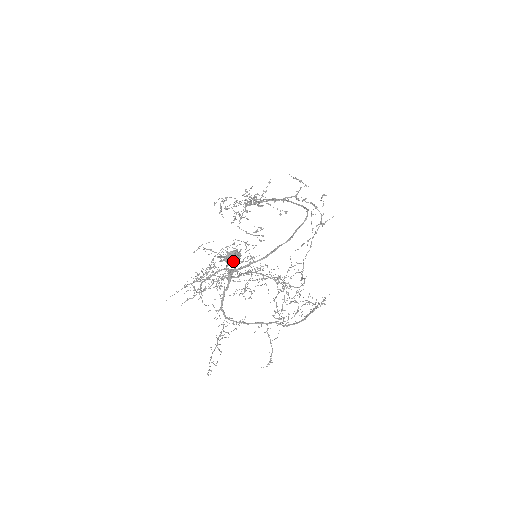
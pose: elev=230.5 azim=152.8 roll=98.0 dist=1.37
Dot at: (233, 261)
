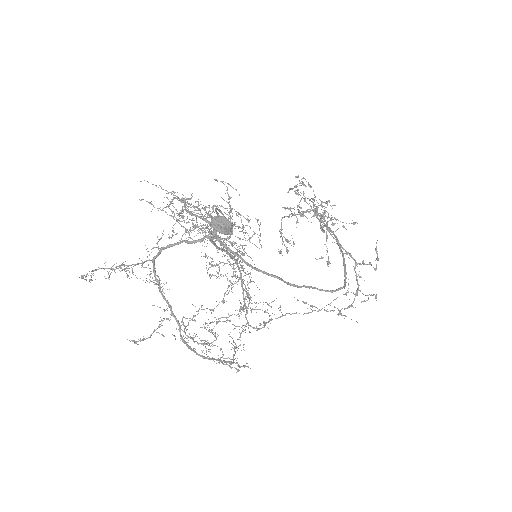
Dot at: (232, 232)
